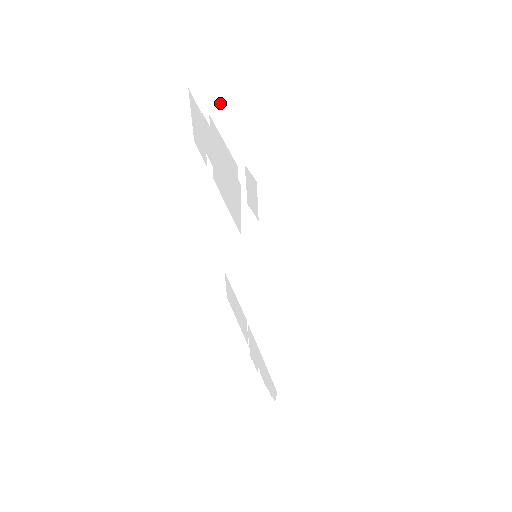
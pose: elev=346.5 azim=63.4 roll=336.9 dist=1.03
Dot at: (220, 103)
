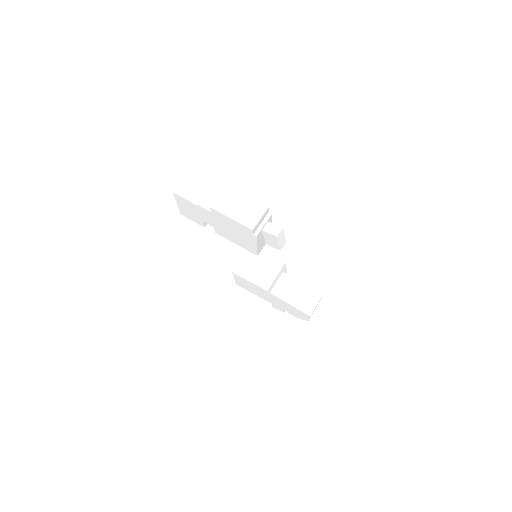
Dot at: (200, 192)
